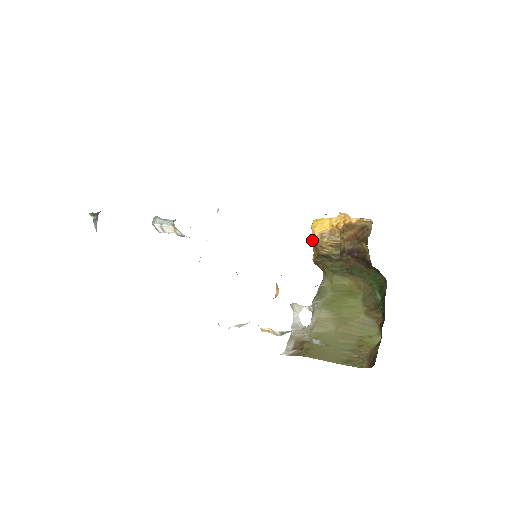
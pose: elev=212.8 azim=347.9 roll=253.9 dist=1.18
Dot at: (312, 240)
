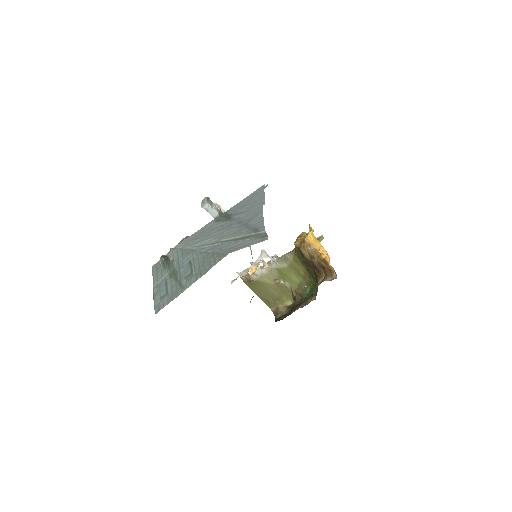
Dot at: (304, 236)
